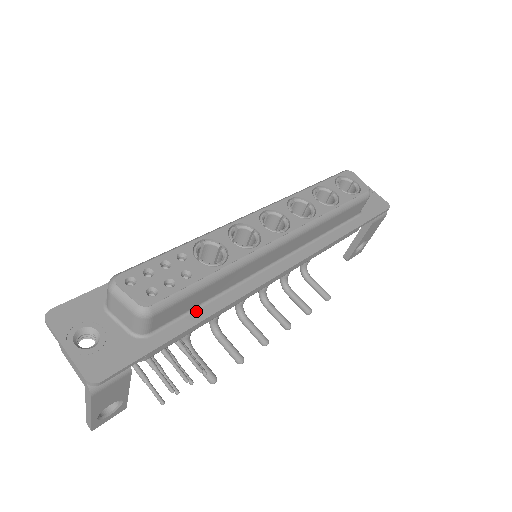
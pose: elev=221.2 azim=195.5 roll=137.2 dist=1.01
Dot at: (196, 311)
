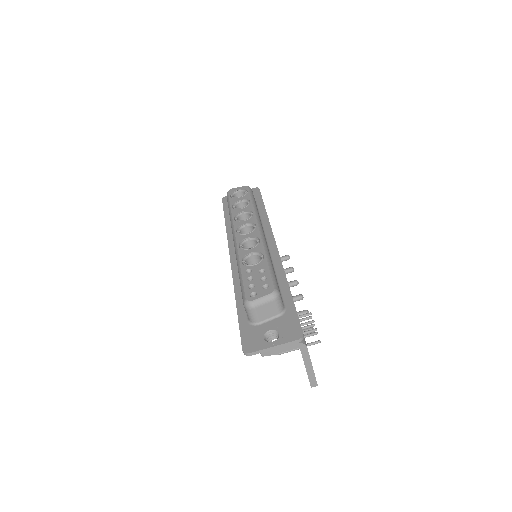
Dot at: (280, 286)
